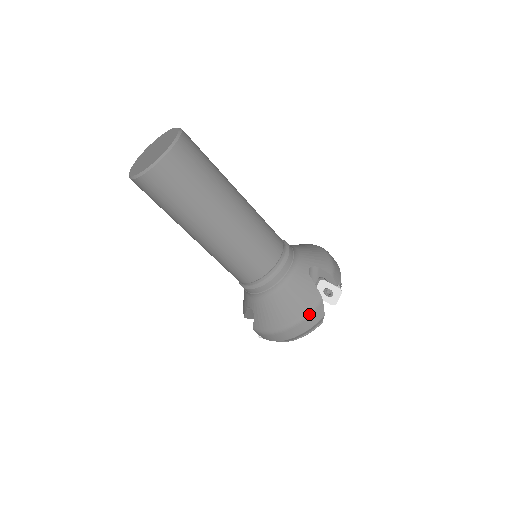
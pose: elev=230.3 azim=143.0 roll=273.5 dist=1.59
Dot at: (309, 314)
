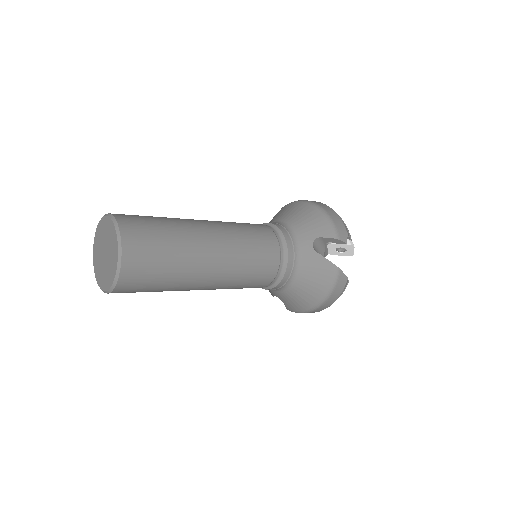
Dot at: (333, 288)
